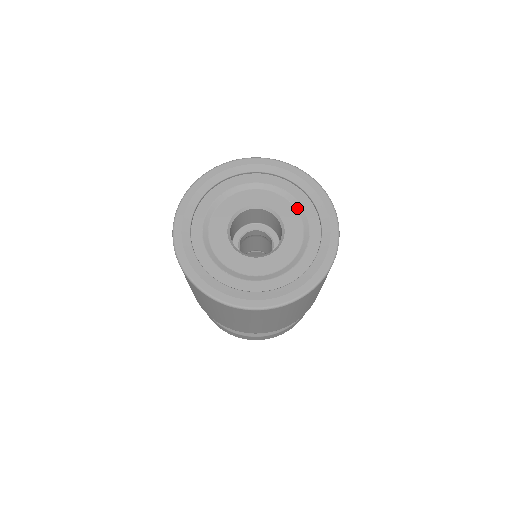
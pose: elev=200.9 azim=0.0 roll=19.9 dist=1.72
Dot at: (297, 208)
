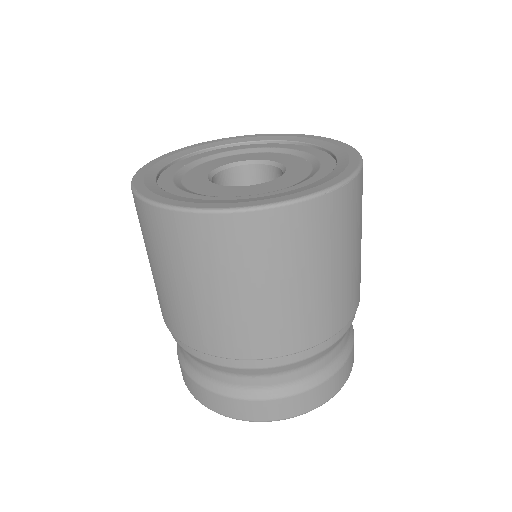
Dot at: (313, 164)
